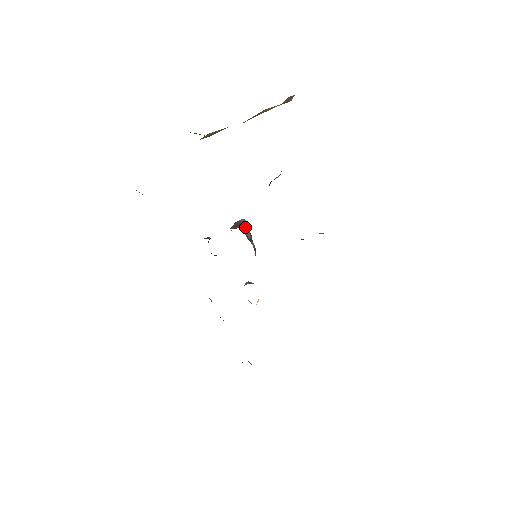
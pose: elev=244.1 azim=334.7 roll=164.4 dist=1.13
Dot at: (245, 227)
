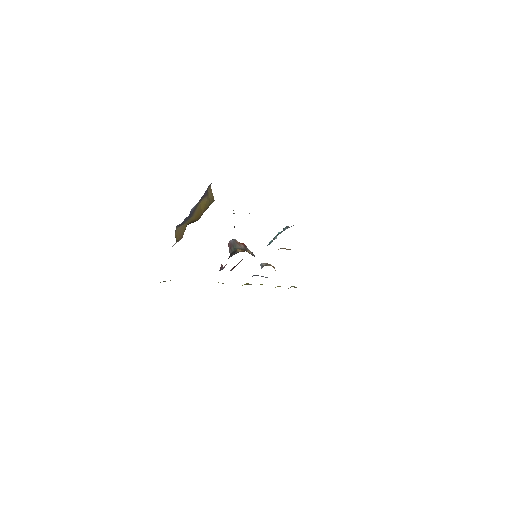
Dot at: (238, 249)
